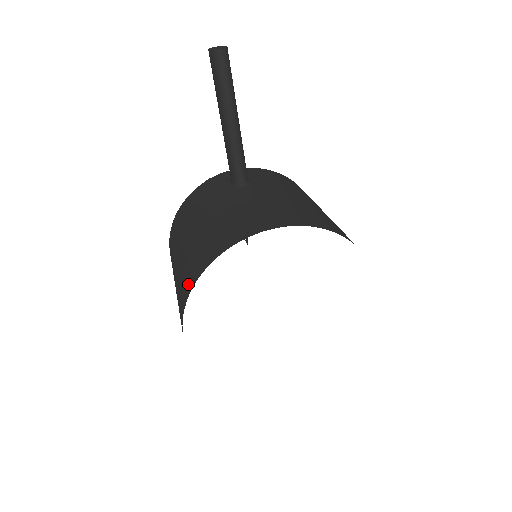
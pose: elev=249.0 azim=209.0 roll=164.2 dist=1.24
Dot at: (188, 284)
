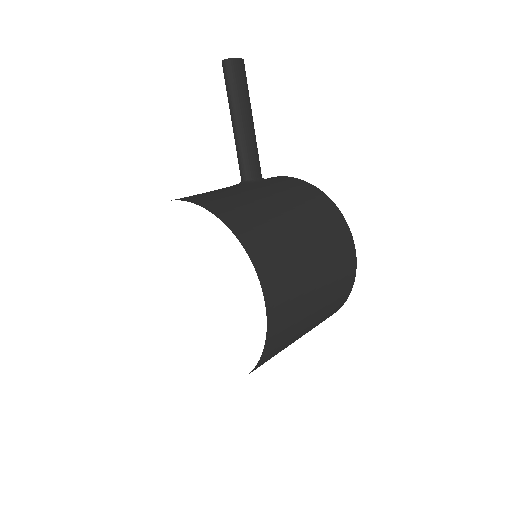
Dot at: occluded
